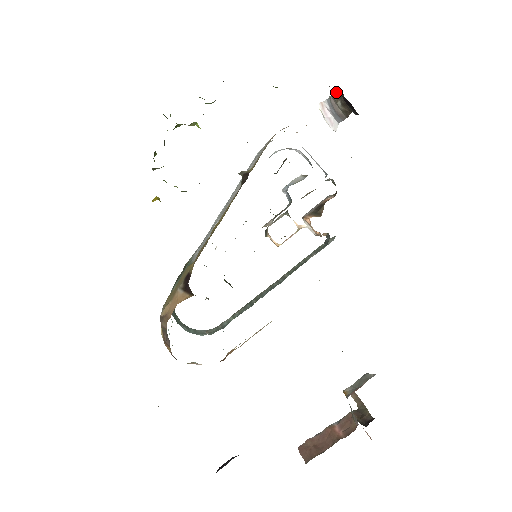
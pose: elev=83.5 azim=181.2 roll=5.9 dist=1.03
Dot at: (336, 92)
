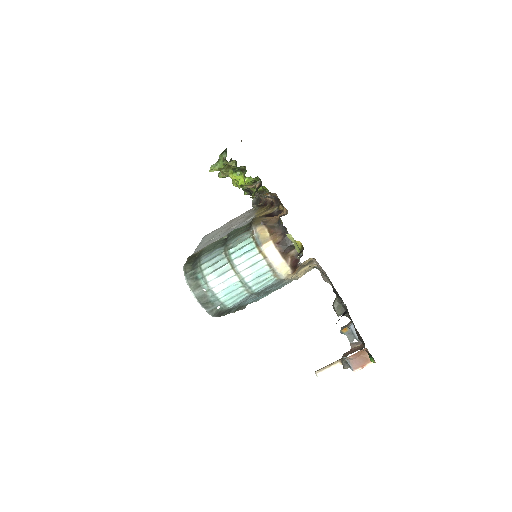
Dot at: occluded
